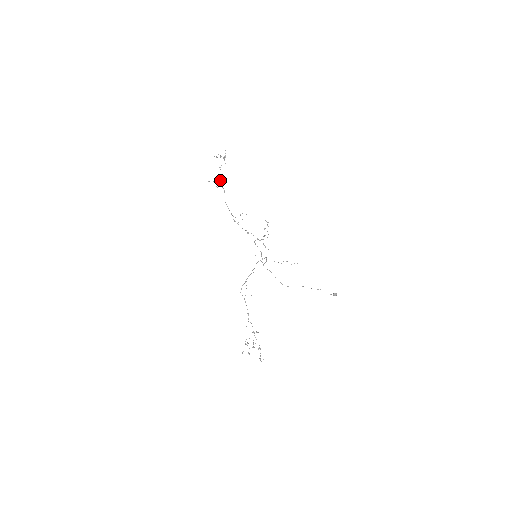
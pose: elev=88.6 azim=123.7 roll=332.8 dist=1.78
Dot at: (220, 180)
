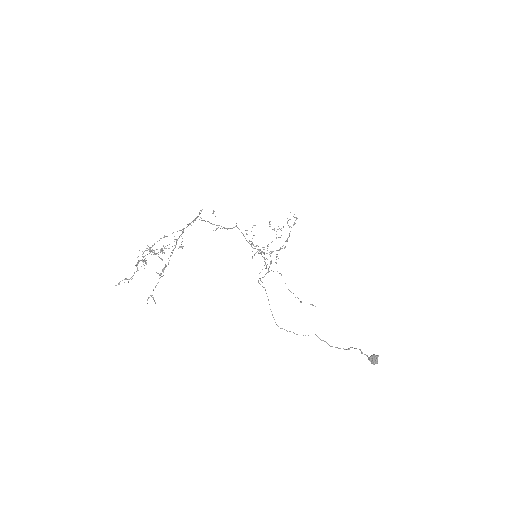
Dot at: occluded
